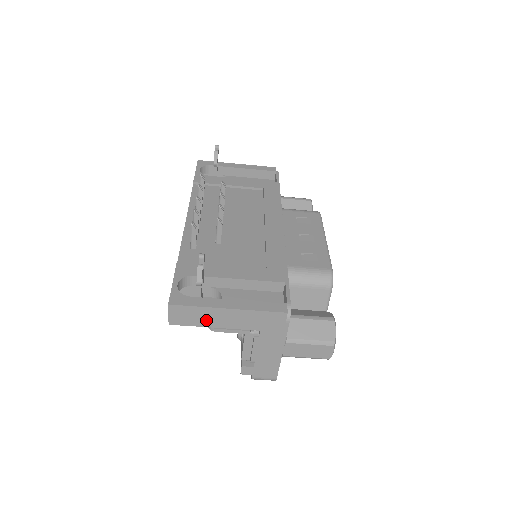
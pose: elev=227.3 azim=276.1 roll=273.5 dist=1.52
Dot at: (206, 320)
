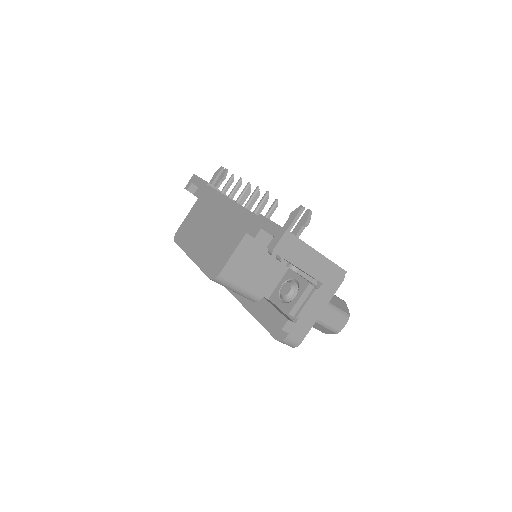
Dot at: (298, 258)
